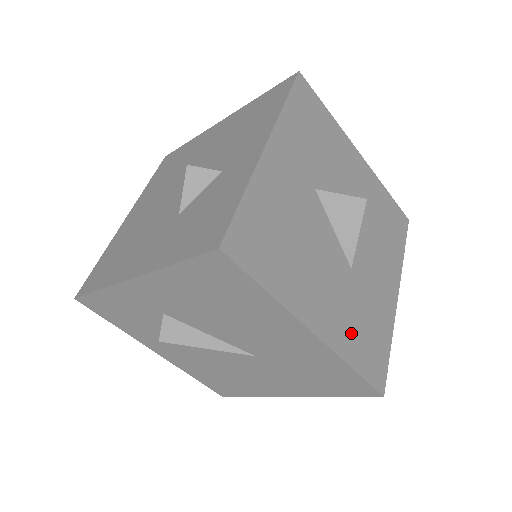
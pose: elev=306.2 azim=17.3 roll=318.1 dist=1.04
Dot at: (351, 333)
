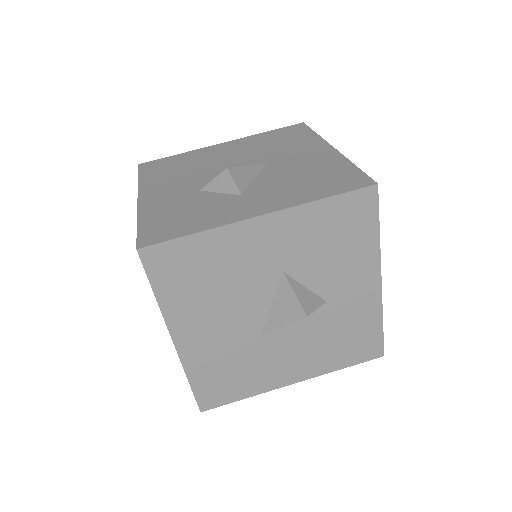
Dot at: (211, 365)
